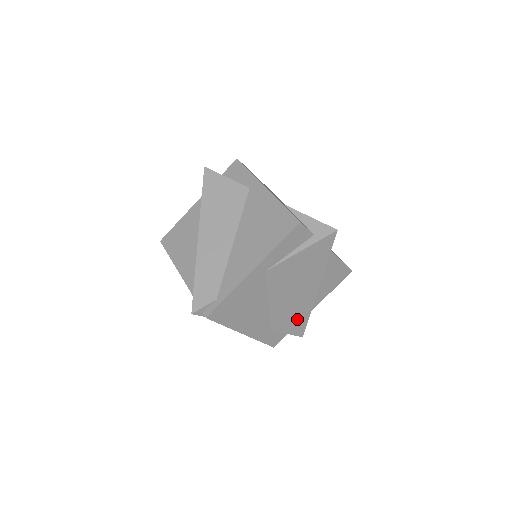
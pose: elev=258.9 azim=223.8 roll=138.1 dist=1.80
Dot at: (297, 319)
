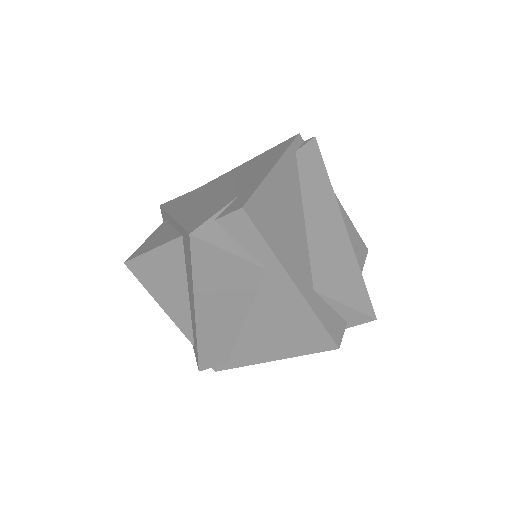
Dot at: occluded
